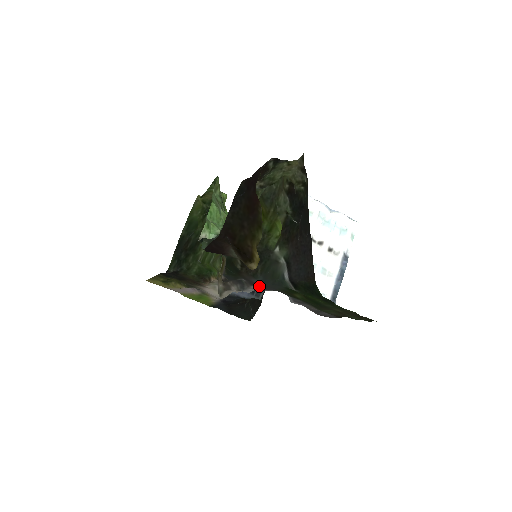
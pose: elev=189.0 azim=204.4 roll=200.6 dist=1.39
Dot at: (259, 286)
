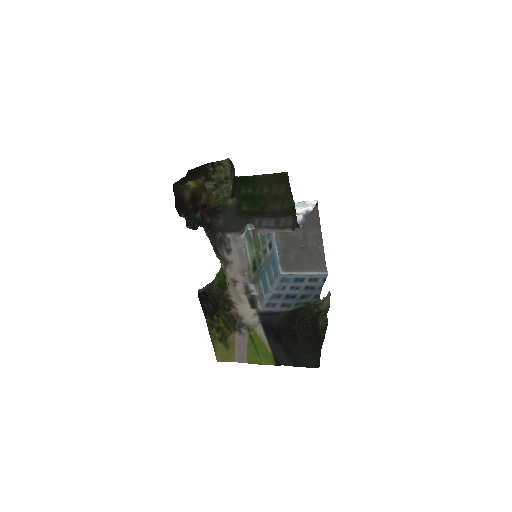
Dot at: (229, 229)
